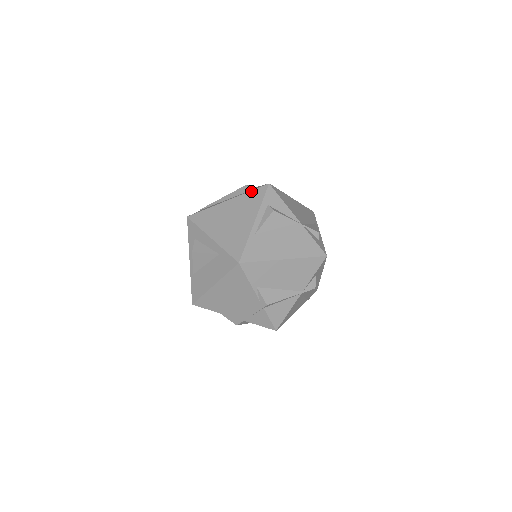
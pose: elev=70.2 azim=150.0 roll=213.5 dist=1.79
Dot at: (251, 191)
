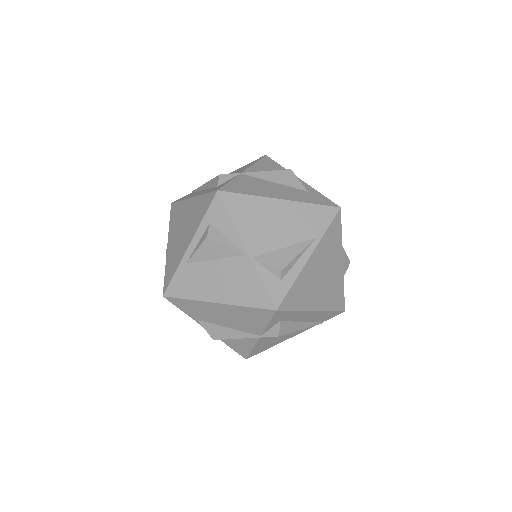
Dot at: (205, 194)
